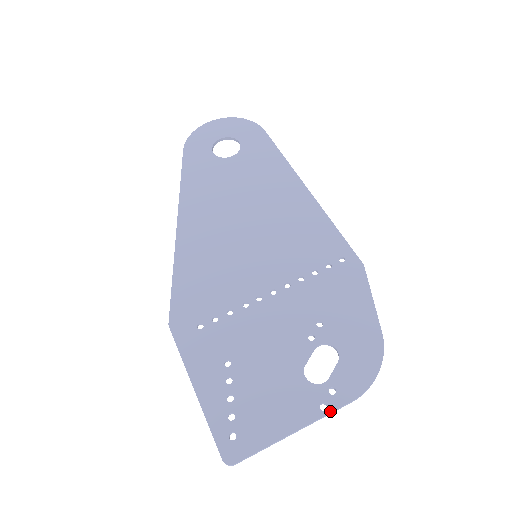
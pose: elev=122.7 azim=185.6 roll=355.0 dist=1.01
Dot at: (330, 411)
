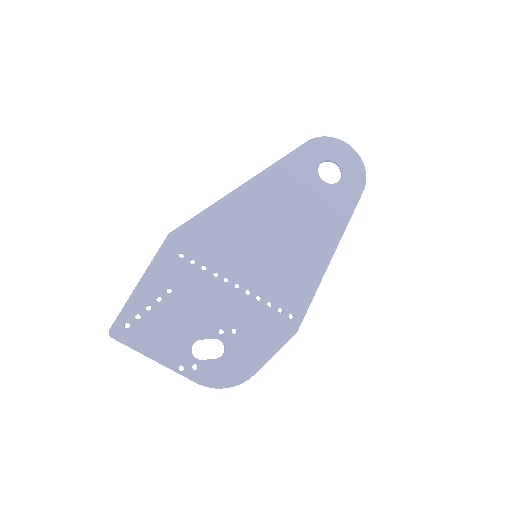
Dot at: (181, 374)
